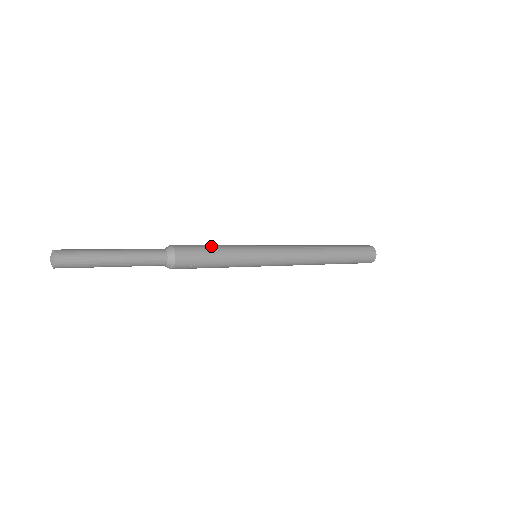
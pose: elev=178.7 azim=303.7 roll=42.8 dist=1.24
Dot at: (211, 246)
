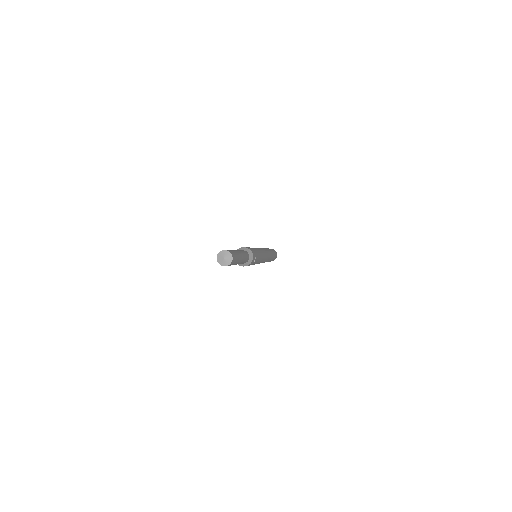
Dot at: (249, 247)
